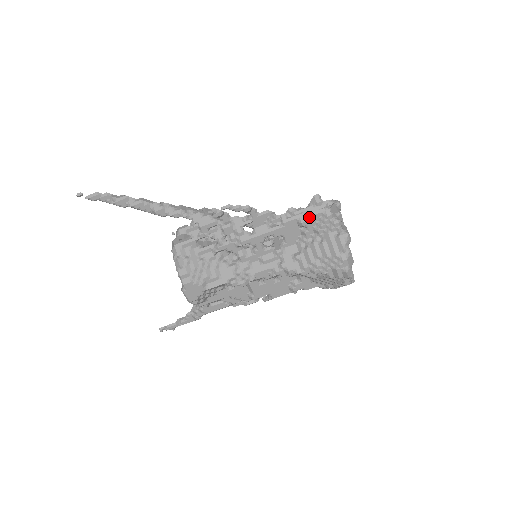
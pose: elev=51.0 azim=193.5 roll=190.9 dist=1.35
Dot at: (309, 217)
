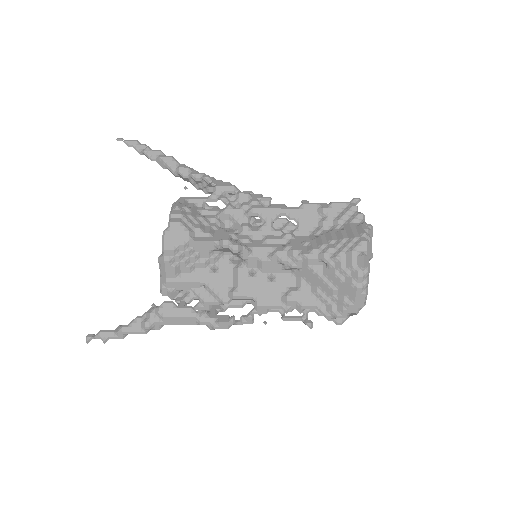
Dot at: (332, 204)
